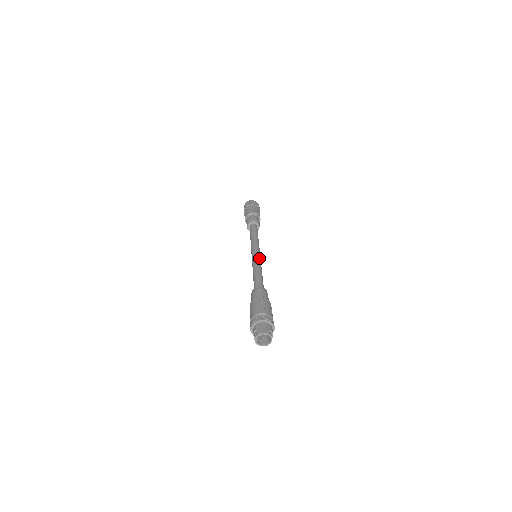
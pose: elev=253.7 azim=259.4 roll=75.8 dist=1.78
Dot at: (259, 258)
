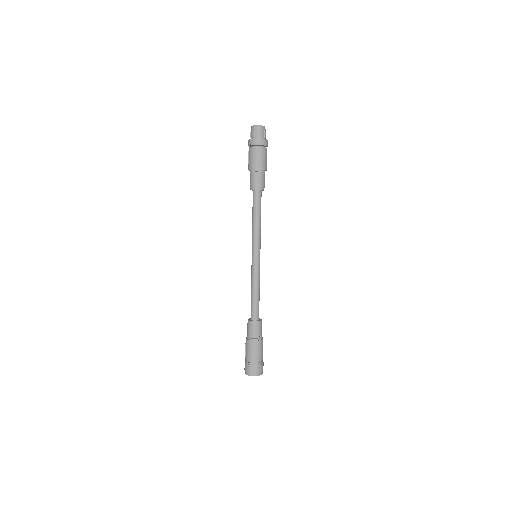
Dot at: occluded
